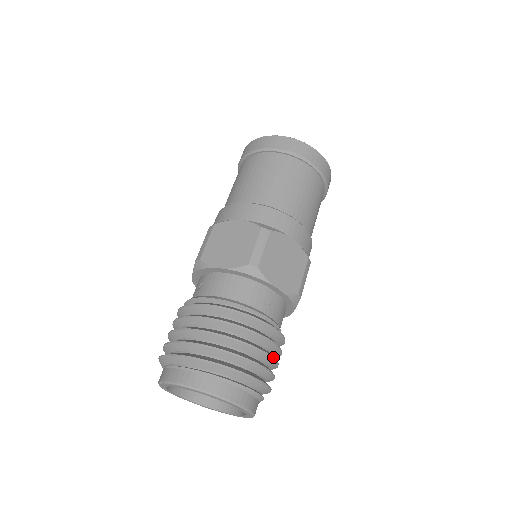
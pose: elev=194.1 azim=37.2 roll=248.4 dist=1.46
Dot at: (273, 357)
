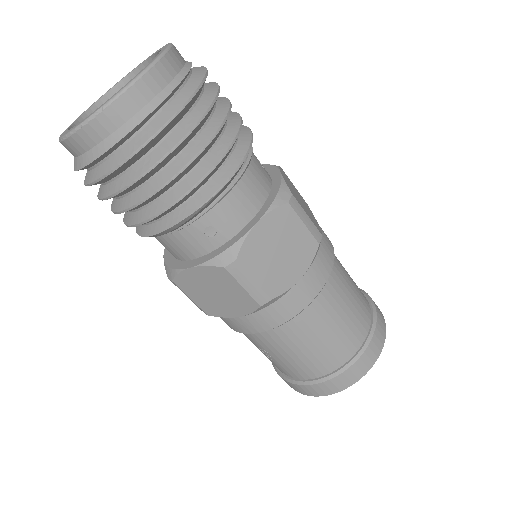
Dot at: occluded
